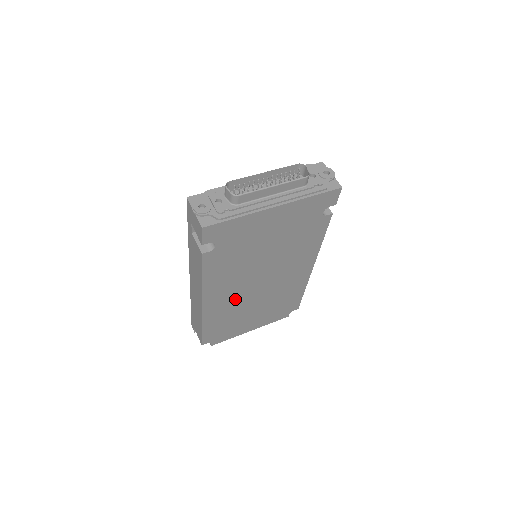
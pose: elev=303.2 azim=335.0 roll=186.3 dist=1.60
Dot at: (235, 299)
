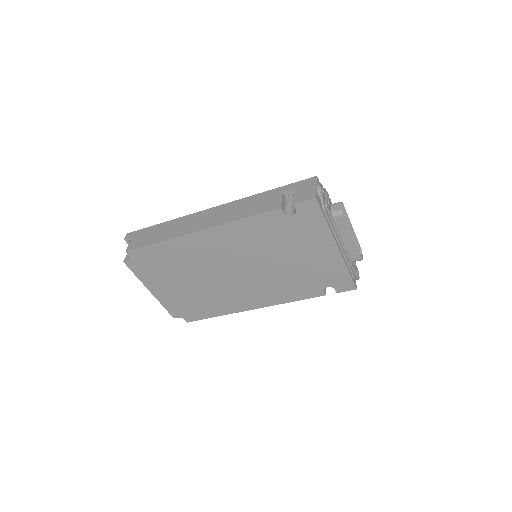
Dot at: (208, 258)
